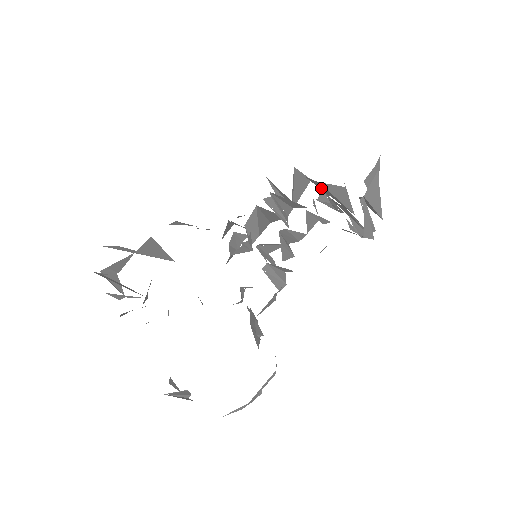
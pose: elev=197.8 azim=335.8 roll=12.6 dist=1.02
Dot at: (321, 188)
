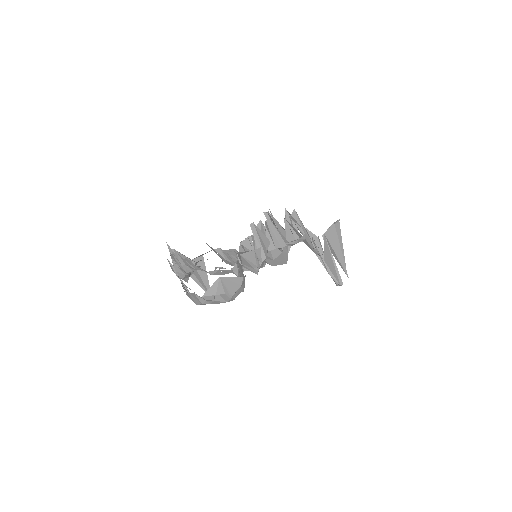
Dot at: occluded
